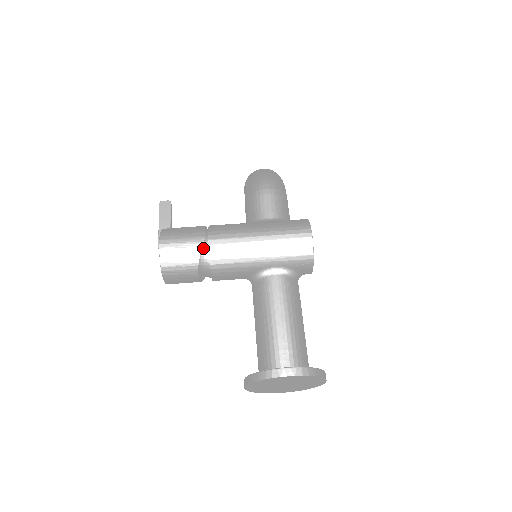
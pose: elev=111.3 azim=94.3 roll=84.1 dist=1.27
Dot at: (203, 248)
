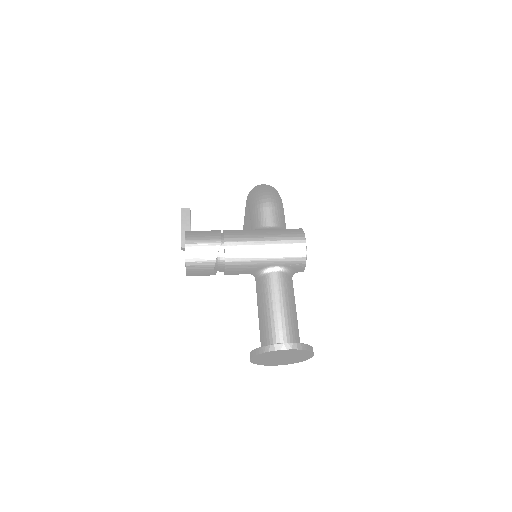
Dot at: (220, 248)
